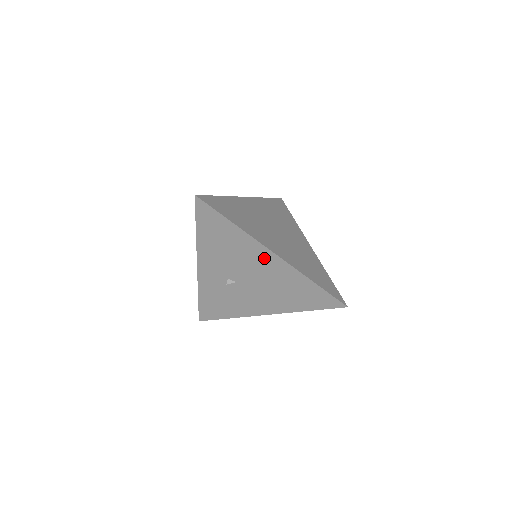
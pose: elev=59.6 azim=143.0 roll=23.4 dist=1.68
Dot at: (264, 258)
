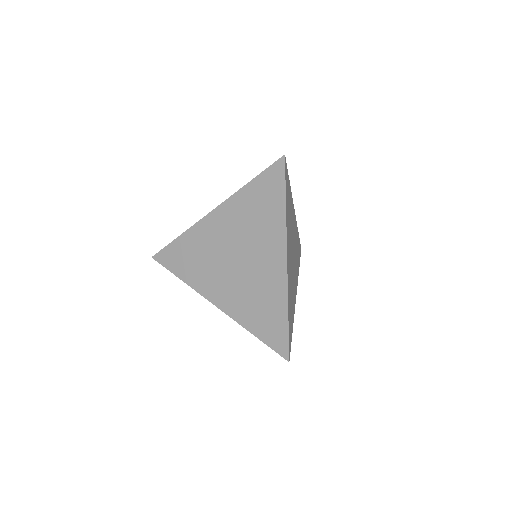
Dot at: occluded
